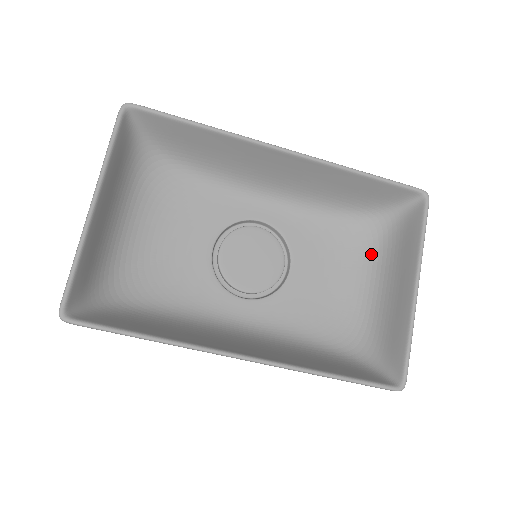
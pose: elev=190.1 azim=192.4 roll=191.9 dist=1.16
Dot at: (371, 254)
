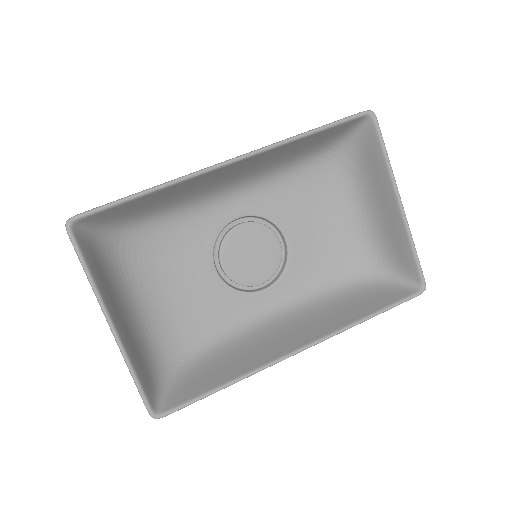
Dot at: (345, 185)
